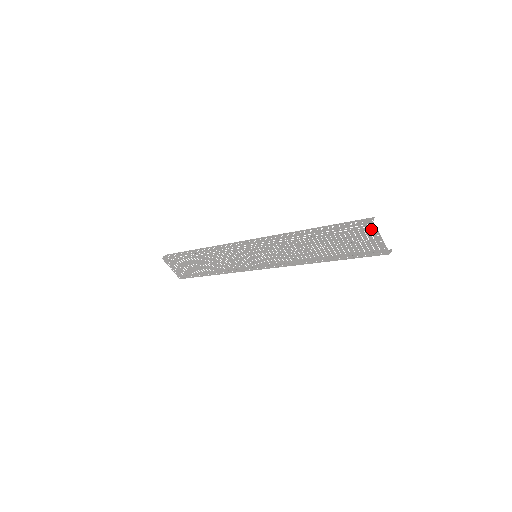
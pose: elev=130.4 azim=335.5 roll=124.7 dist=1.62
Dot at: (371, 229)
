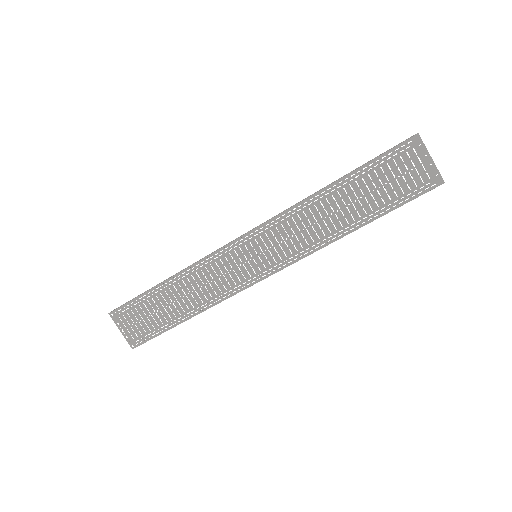
Dot at: (416, 147)
